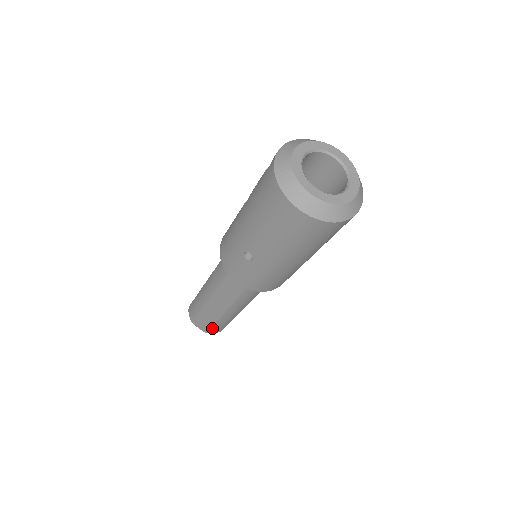
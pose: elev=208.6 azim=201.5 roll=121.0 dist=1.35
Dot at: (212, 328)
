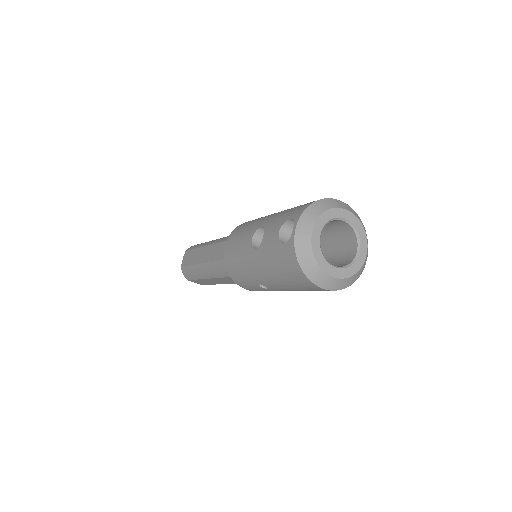
Dot at: occluded
